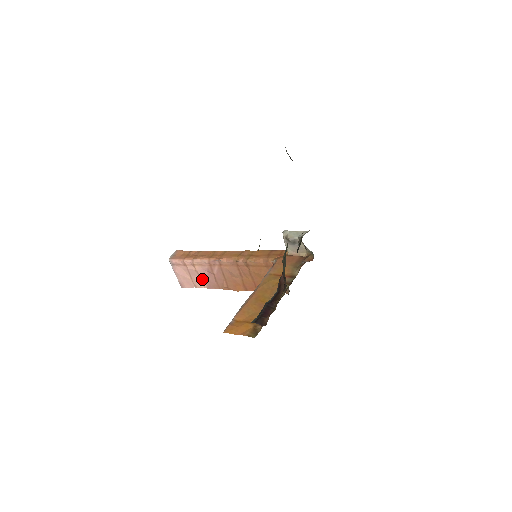
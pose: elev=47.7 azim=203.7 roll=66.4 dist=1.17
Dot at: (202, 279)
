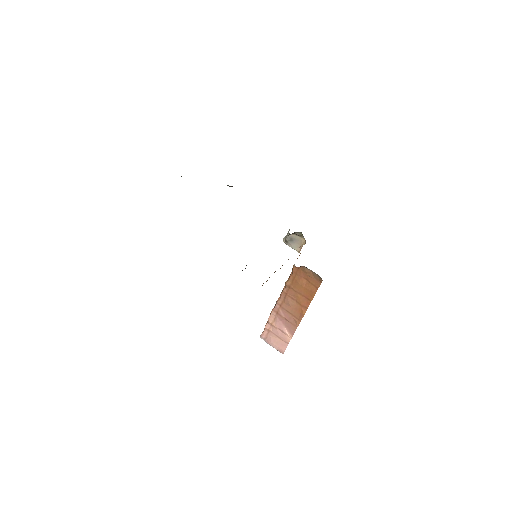
Dot at: (284, 331)
